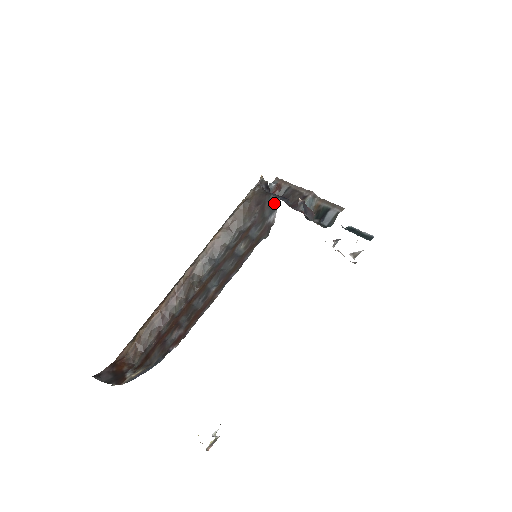
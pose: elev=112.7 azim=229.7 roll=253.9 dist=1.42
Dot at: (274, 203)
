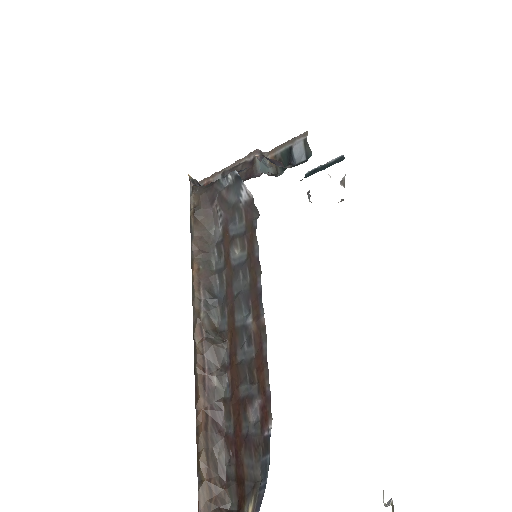
Dot at: (232, 181)
